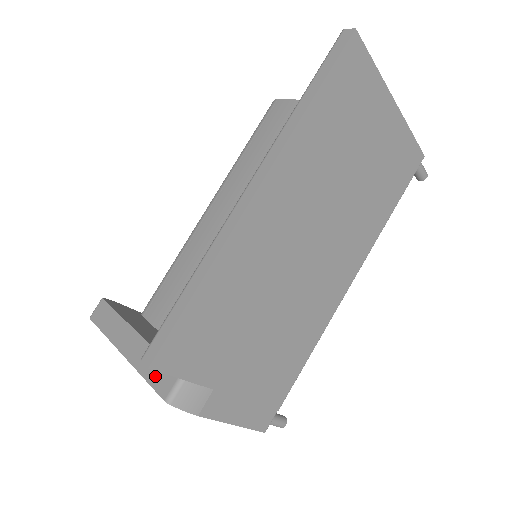
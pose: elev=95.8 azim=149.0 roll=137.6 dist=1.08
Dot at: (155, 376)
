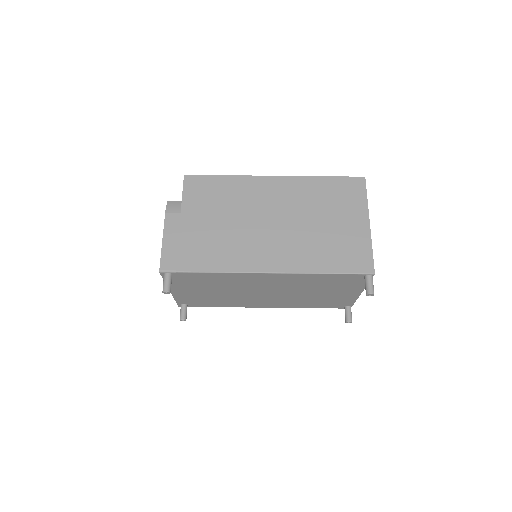
Dot at: occluded
